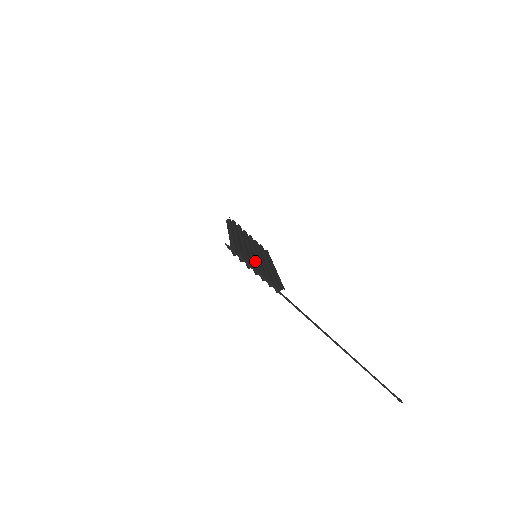
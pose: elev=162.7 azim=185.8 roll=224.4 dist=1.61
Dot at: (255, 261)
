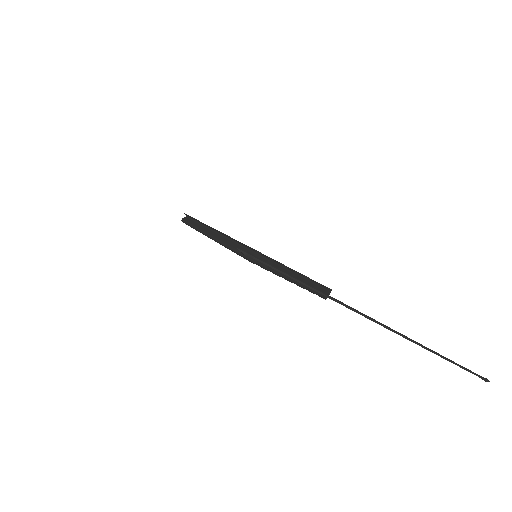
Dot at: (279, 262)
